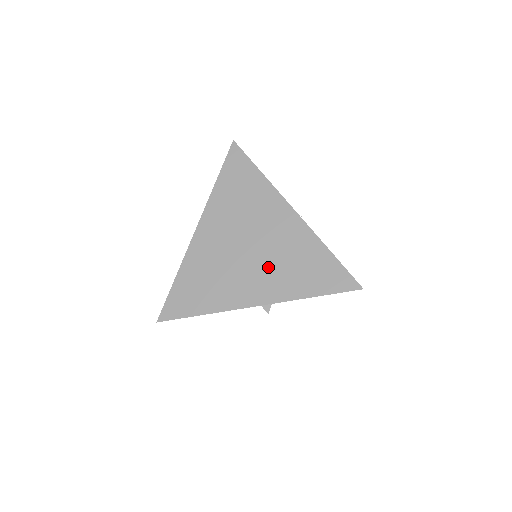
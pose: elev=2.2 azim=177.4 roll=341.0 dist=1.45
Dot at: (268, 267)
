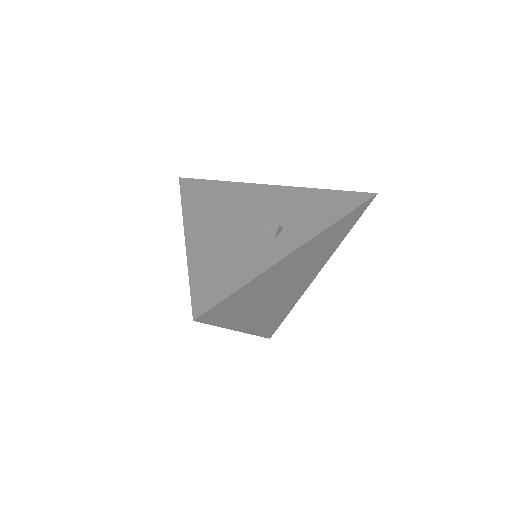
Dot at: (308, 269)
